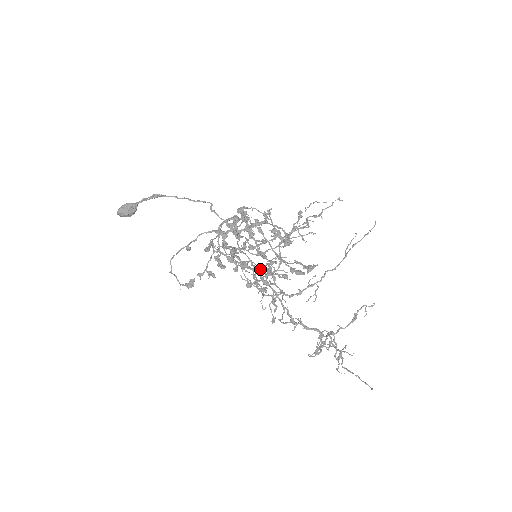
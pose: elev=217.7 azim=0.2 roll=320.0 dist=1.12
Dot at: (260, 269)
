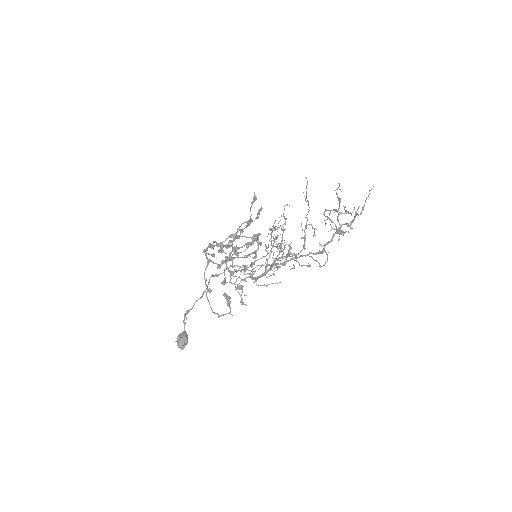
Dot at: (273, 263)
